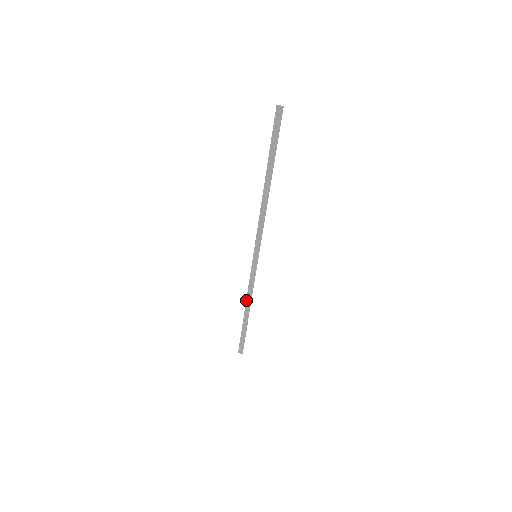
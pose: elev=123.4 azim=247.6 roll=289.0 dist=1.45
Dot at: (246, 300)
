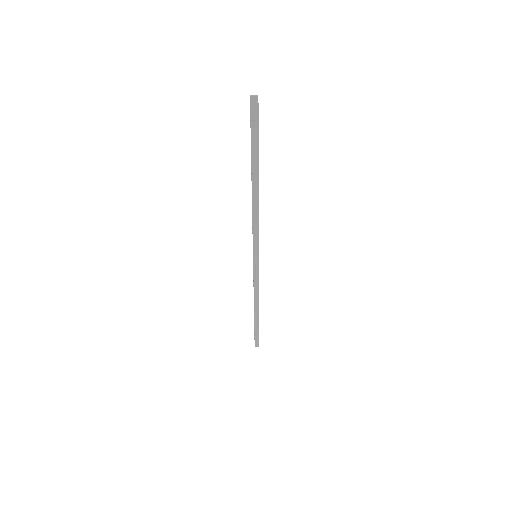
Dot at: (254, 300)
